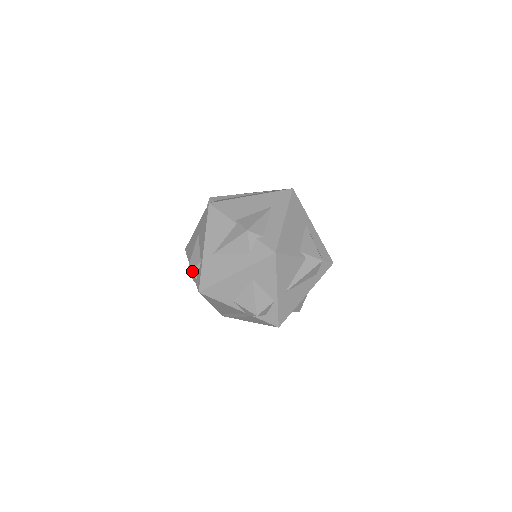
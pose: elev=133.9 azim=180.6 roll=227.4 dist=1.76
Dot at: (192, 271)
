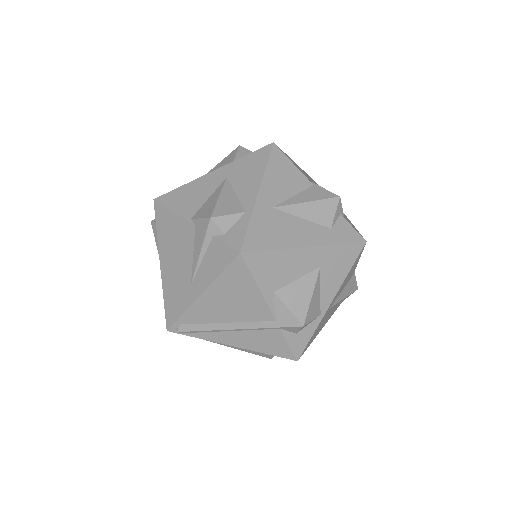
Dot at: (223, 219)
